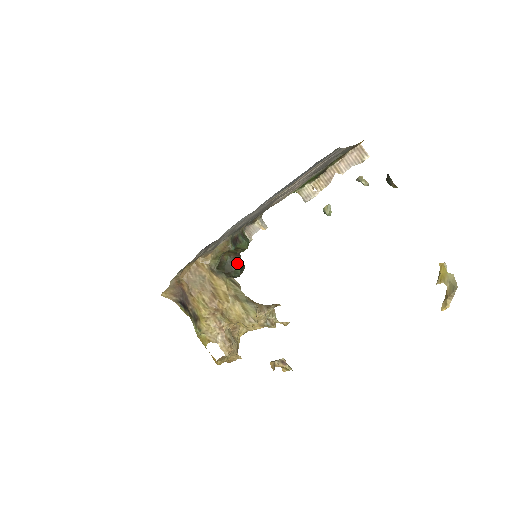
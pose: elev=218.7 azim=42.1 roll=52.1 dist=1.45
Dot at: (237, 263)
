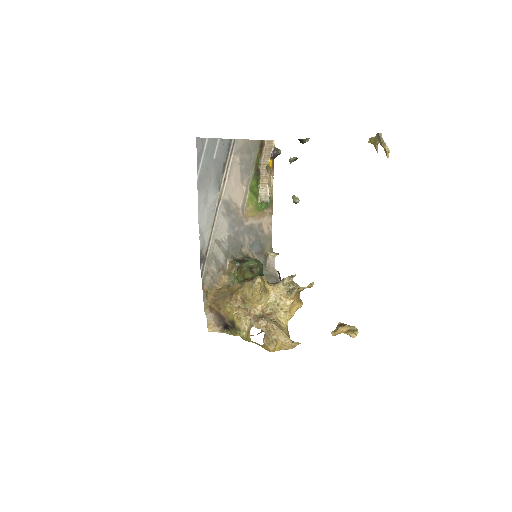
Dot at: occluded
